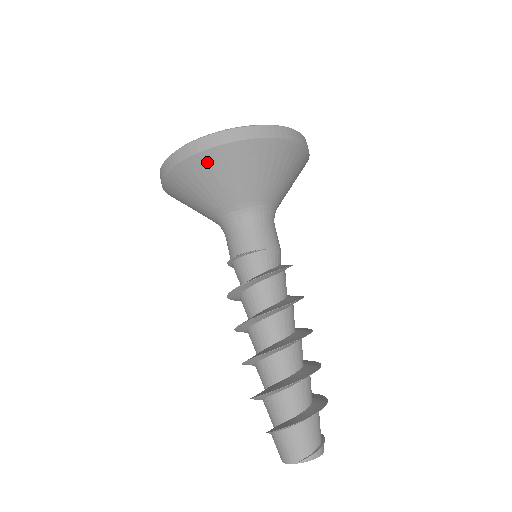
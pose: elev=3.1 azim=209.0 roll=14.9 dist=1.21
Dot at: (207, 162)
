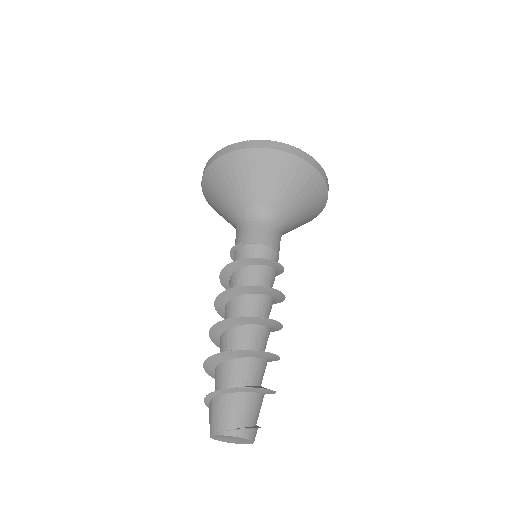
Dot at: (220, 168)
